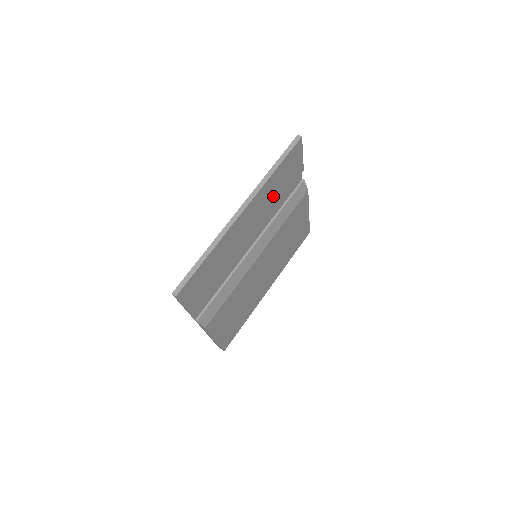
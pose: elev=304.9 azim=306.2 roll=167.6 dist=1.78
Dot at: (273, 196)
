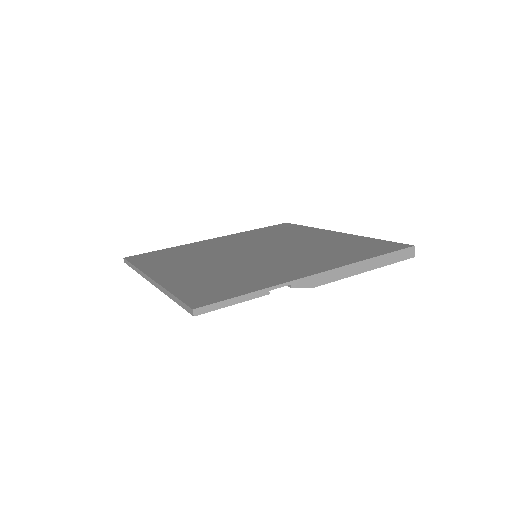
Dot at: occluded
